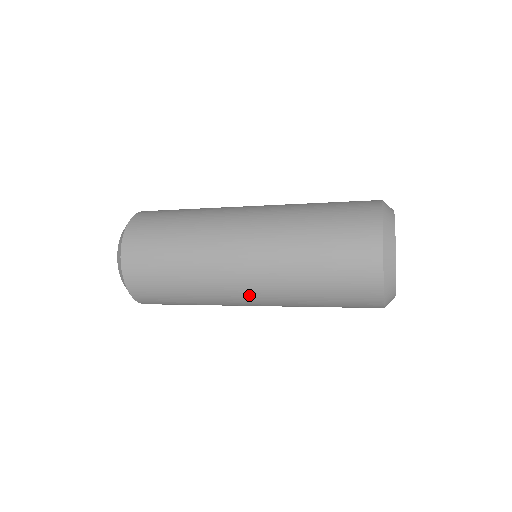
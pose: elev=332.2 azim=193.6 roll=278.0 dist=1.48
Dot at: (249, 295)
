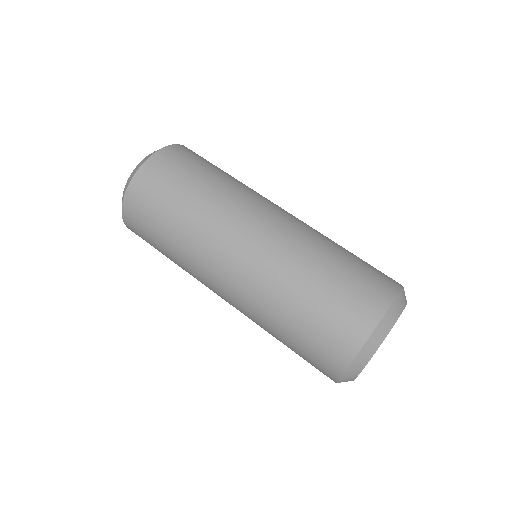
Dot at: occluded
